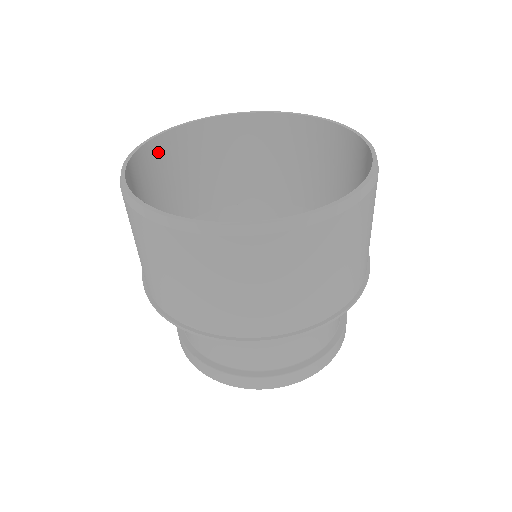
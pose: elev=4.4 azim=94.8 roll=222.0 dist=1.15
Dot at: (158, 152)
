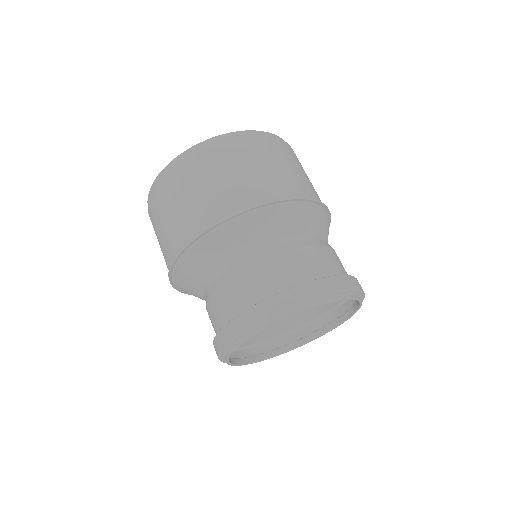
Dot at: occluded
